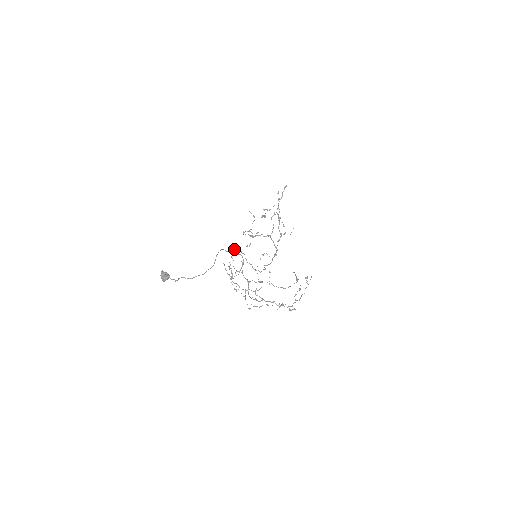
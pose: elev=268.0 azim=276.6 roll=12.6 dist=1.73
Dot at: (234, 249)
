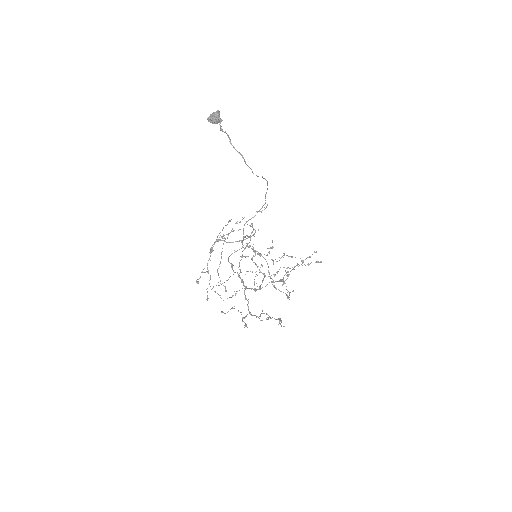
Dot at: (252, 223)
